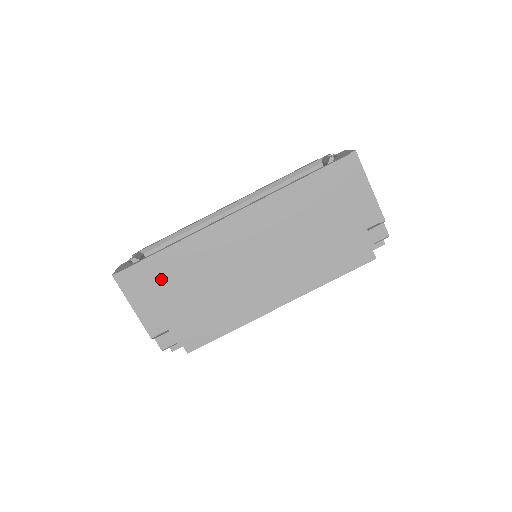
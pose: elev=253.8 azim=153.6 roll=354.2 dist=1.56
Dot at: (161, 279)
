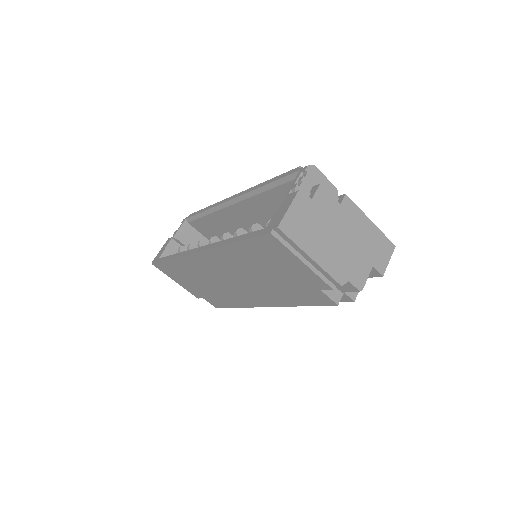
Dot at: (179, 274)
